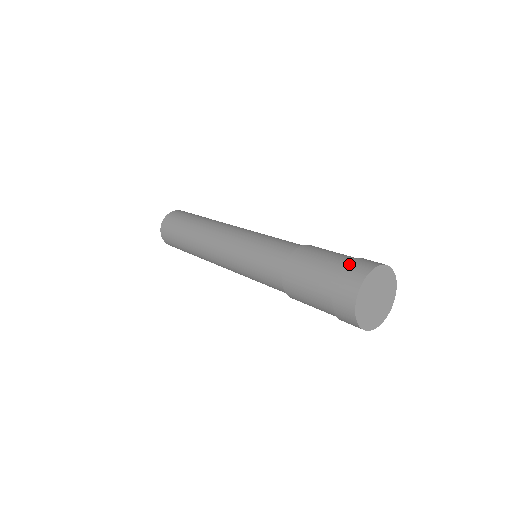
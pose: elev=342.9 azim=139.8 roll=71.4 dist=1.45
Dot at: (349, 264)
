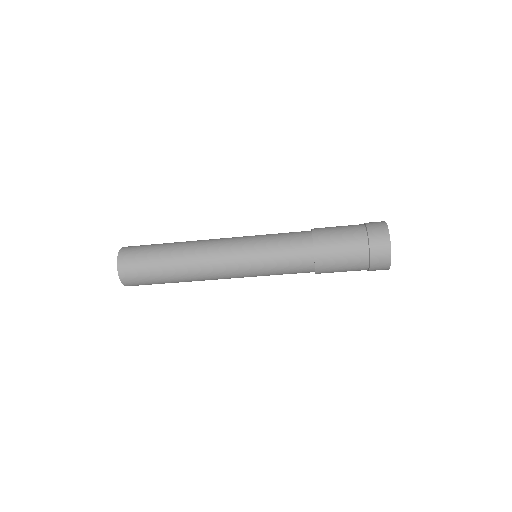
Dot at: (368, 228)
